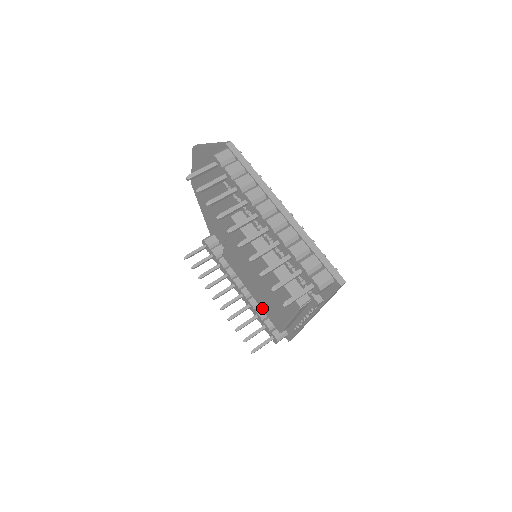
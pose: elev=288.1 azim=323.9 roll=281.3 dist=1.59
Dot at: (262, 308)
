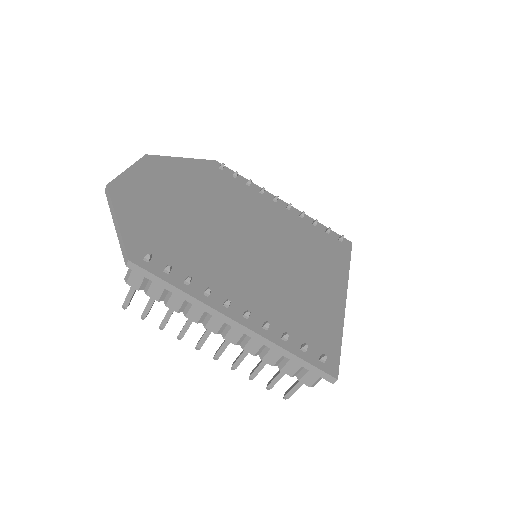
Dot at: occluded
